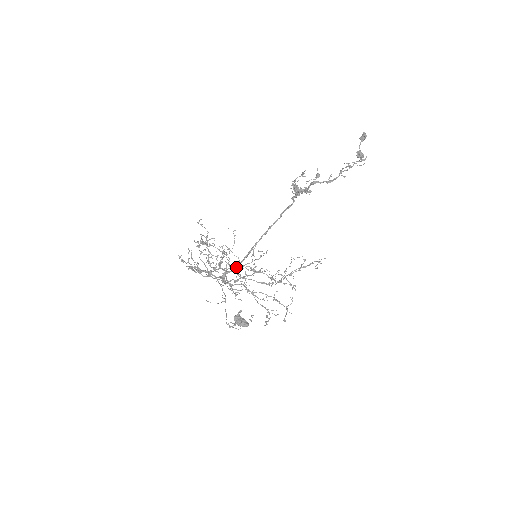
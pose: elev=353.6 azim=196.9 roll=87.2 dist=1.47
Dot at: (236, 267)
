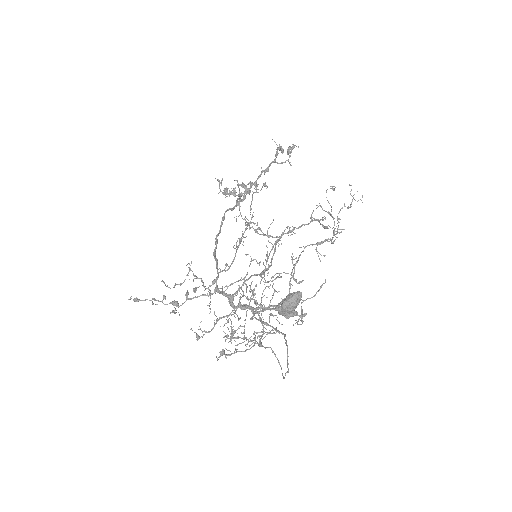
Dot at: (270, 300)
